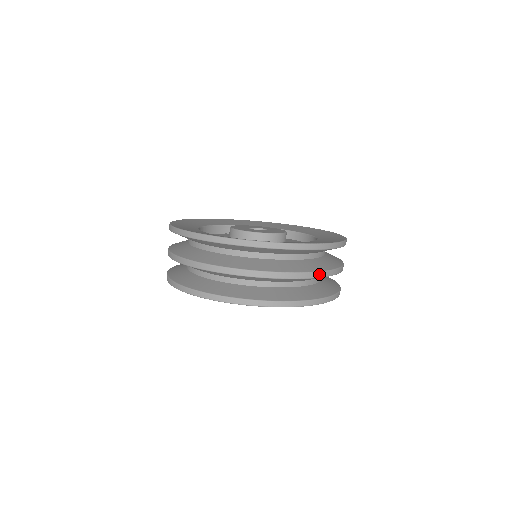
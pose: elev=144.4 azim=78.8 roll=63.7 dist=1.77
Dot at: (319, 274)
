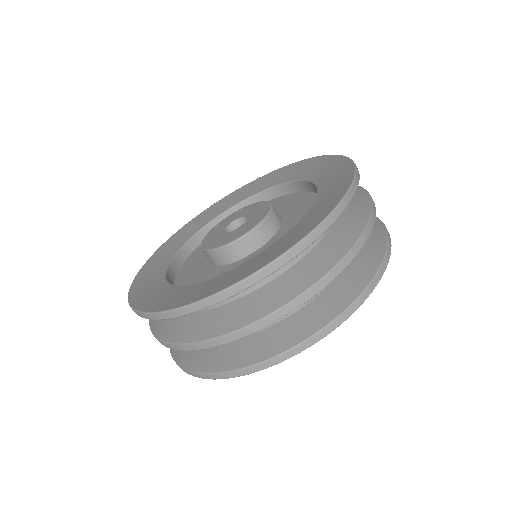
Dot at: (226, 338)
